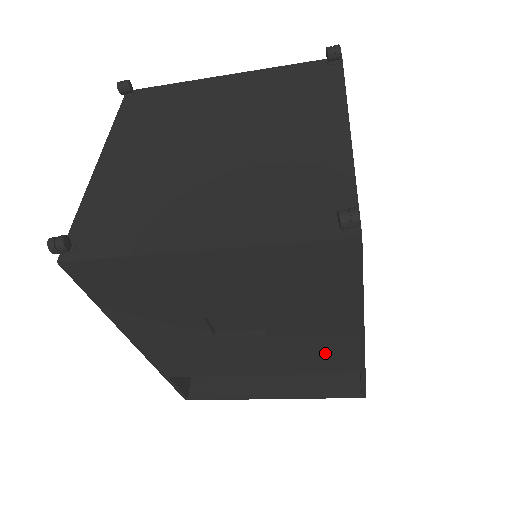
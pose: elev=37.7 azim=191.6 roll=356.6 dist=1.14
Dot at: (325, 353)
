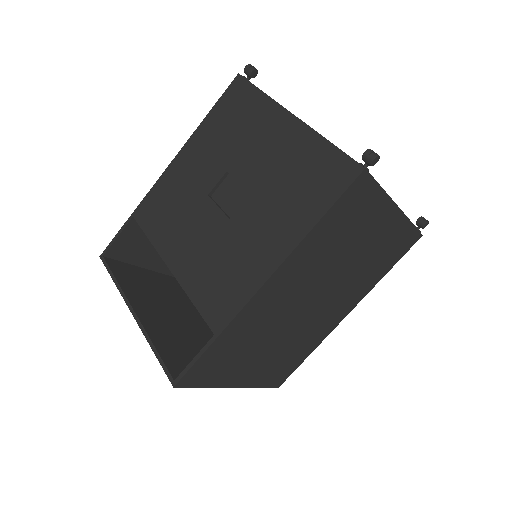
Dot at: (228, 278)
